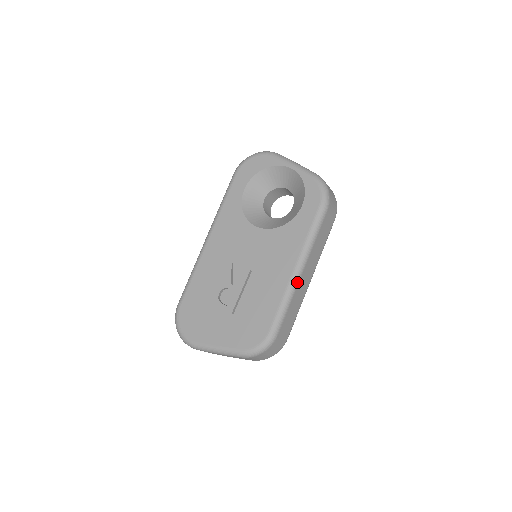
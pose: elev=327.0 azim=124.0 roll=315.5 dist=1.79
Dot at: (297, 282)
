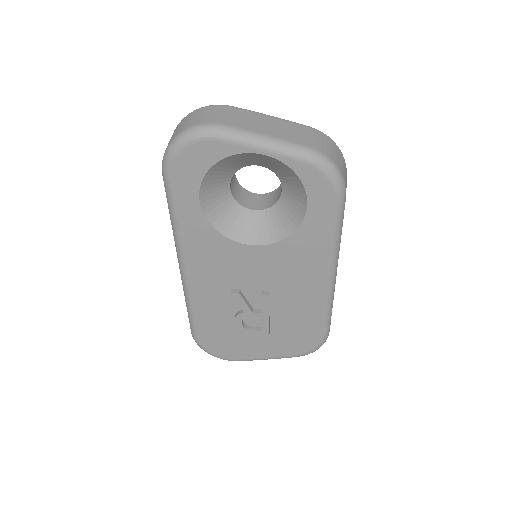
Dot at: (334, 286)
